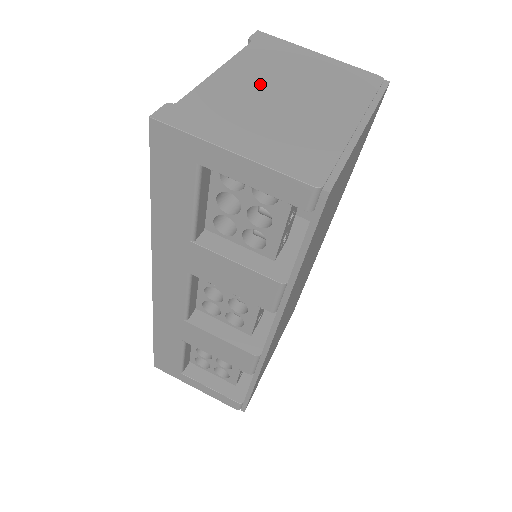
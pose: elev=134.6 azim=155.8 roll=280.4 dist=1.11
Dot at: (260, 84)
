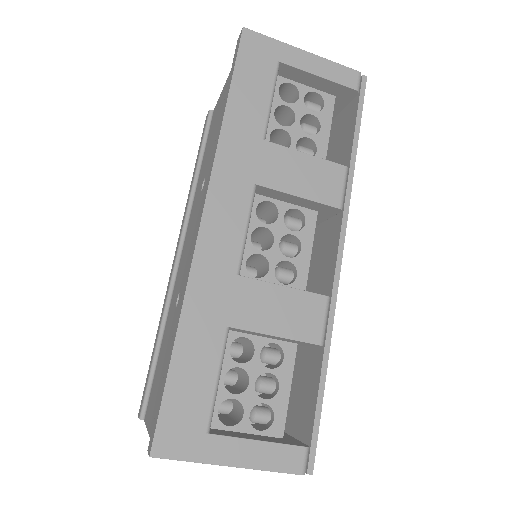
Dot at: occluded
